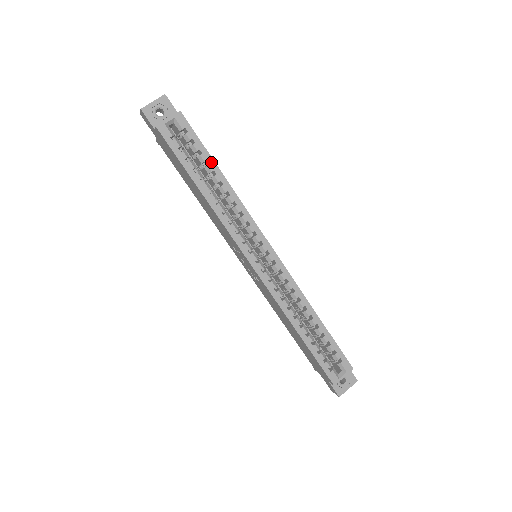
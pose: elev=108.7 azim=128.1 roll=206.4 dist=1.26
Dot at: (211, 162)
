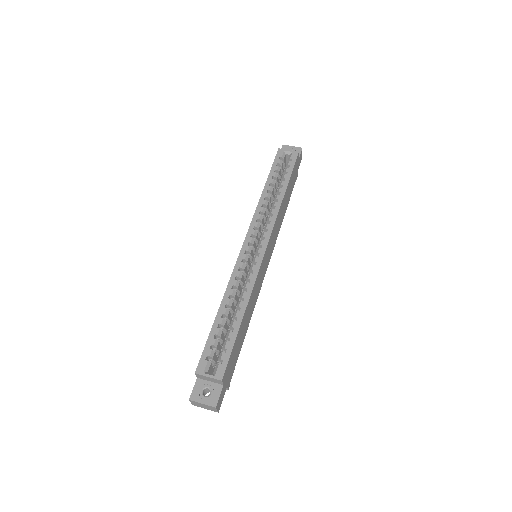
Dot at: (287, 181)
